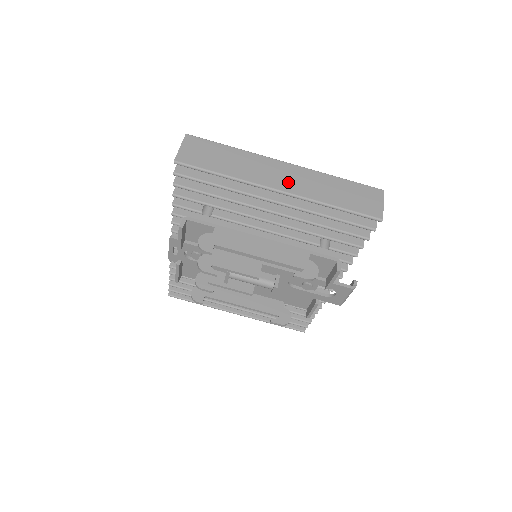
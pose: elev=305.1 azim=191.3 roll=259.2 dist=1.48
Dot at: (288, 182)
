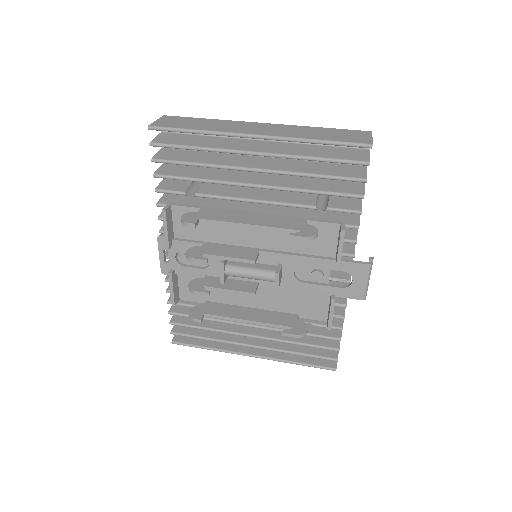
Dot at: (265, 131)
